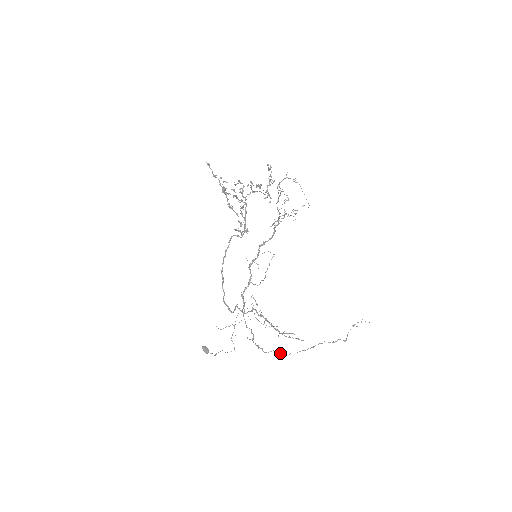
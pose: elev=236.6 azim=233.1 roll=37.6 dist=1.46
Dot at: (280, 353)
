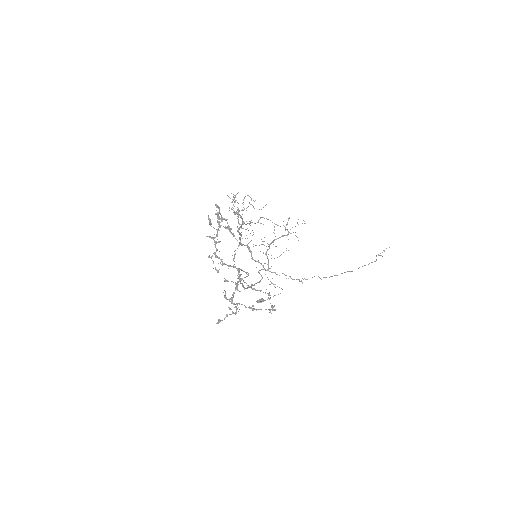
Dot at: (323, 277)
